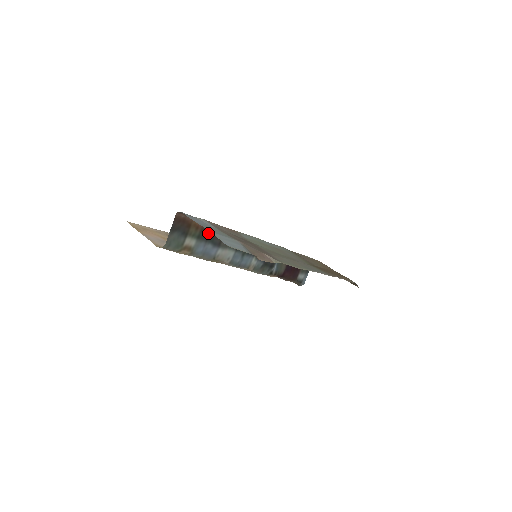
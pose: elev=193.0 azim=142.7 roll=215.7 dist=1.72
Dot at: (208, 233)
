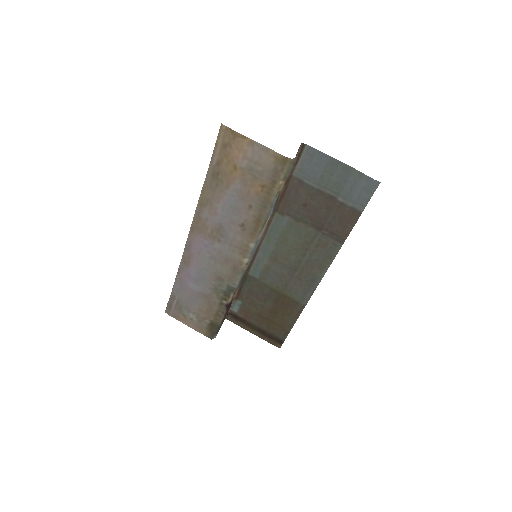
Dot at: occluded
